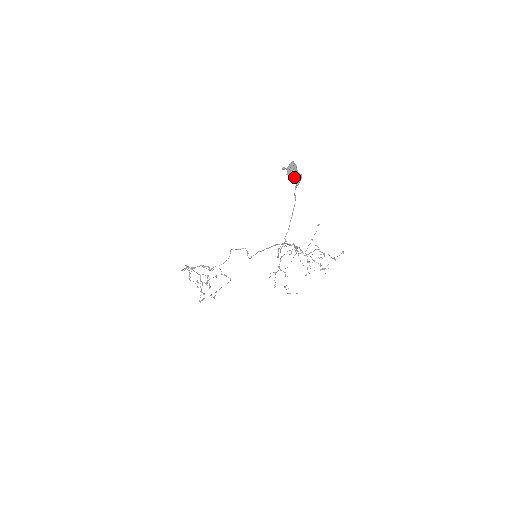
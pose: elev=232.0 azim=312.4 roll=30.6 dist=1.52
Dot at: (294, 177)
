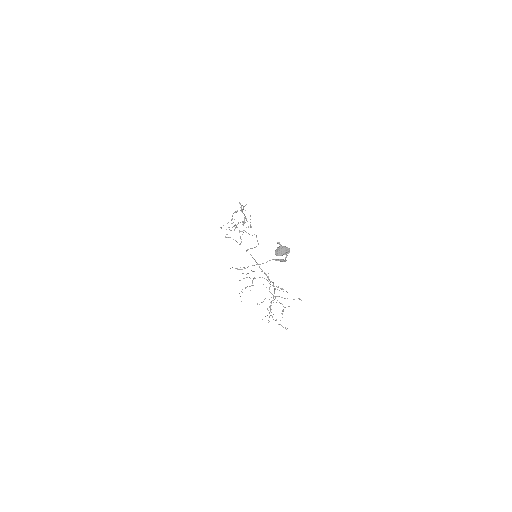
Dot at: (276, 254)
